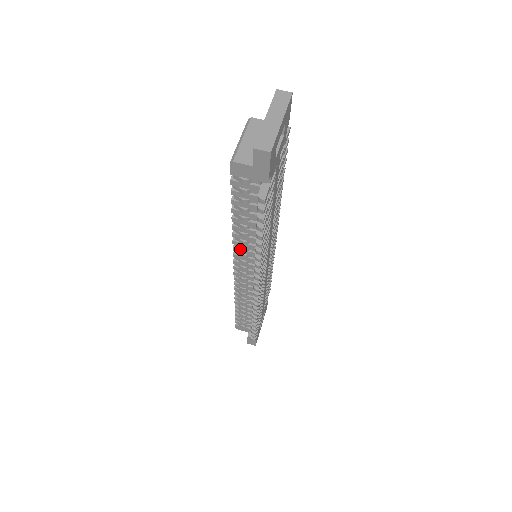
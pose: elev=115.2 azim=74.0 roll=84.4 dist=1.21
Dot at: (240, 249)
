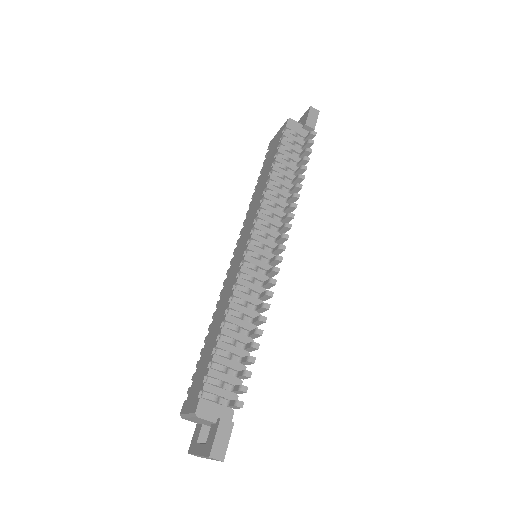
Dot at: occluded
